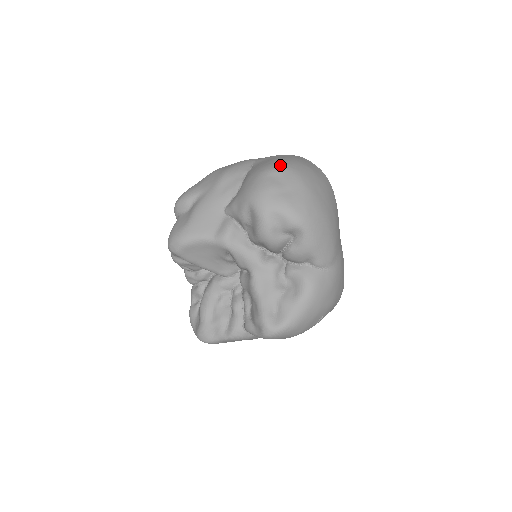
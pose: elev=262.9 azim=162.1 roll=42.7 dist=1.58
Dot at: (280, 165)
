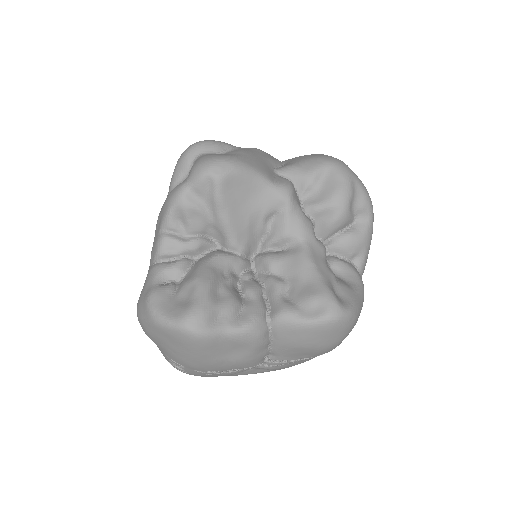
Dot at: occluded
